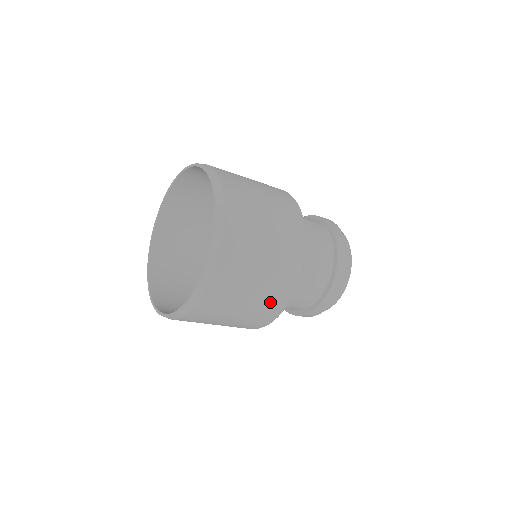
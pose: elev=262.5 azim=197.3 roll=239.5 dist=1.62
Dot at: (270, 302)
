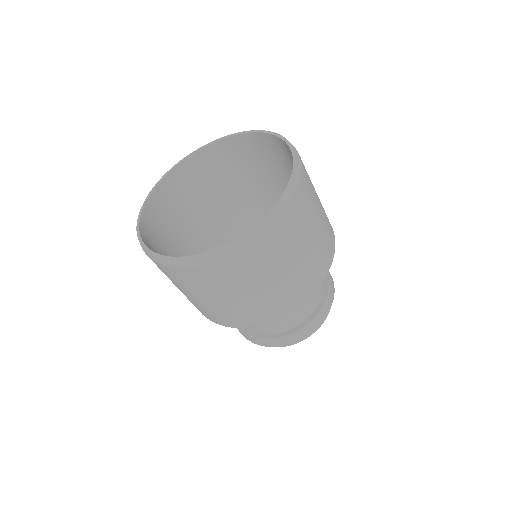
Dot at: (266, 307)
